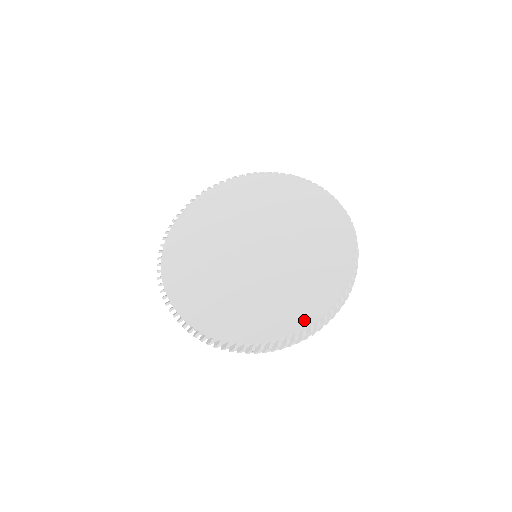
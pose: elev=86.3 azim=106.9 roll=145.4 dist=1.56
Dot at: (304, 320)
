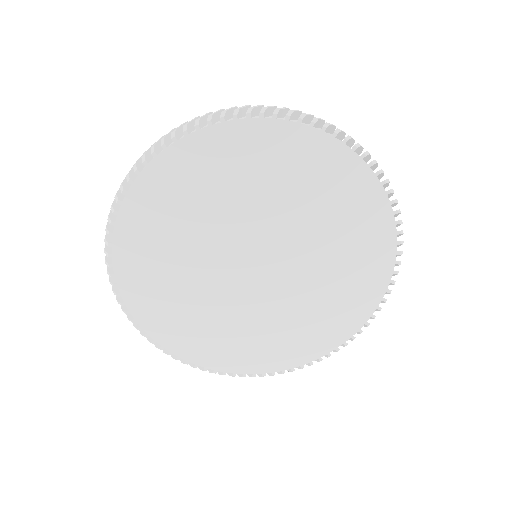
Dot at: (314, 354)
